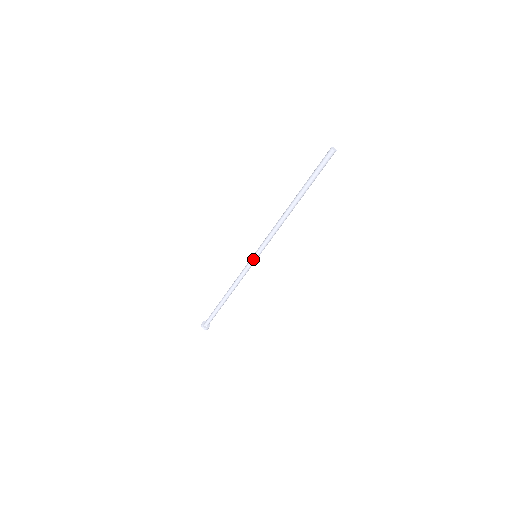
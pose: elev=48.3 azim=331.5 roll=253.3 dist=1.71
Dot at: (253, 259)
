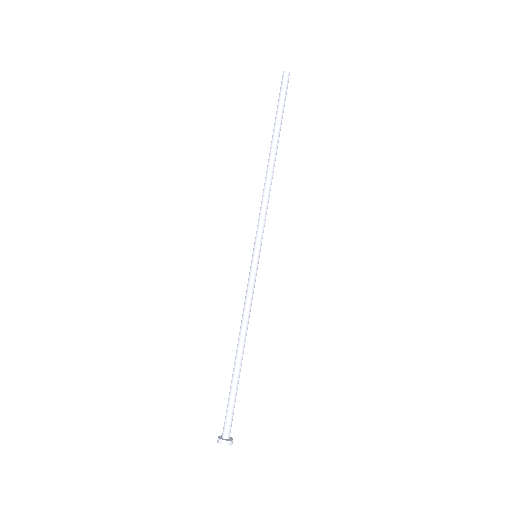
Dot at: (254, 260)
